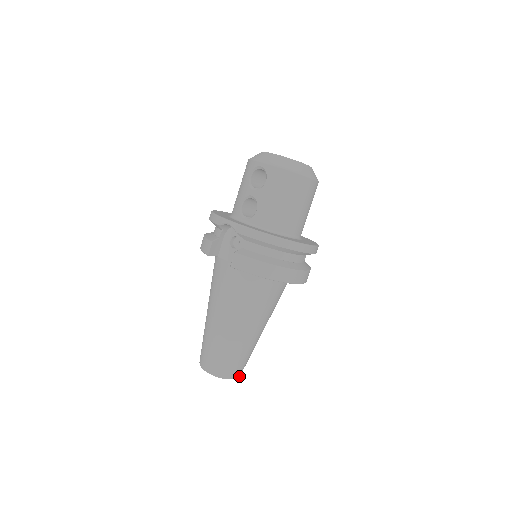
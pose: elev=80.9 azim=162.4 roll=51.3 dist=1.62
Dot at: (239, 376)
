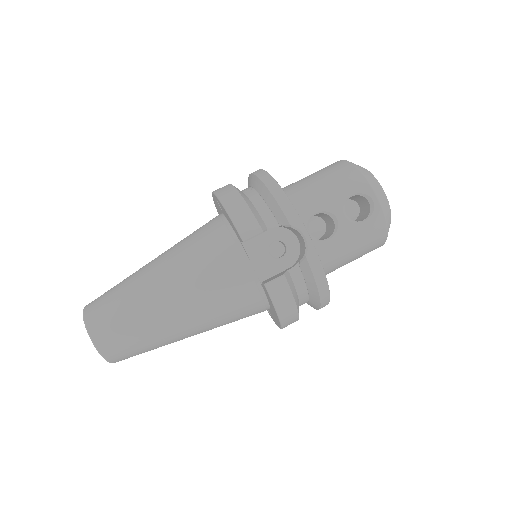
Dot at: occluded
